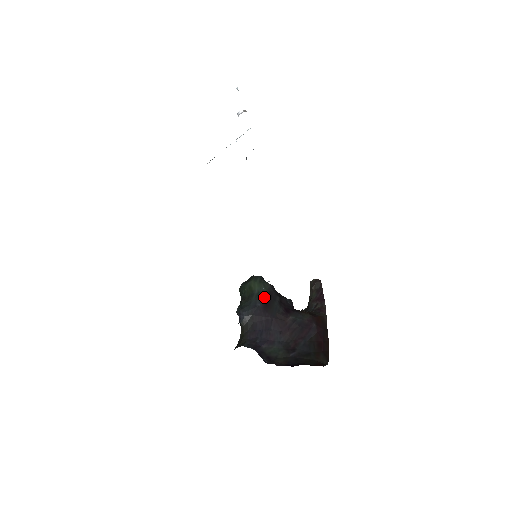
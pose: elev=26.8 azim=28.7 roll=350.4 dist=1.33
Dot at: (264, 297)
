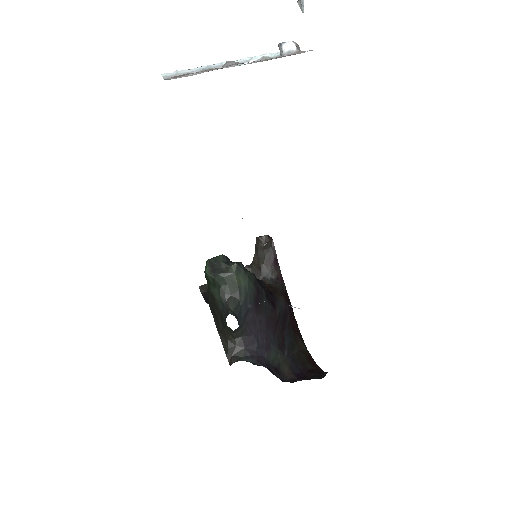
Dot at: (253, 295)
